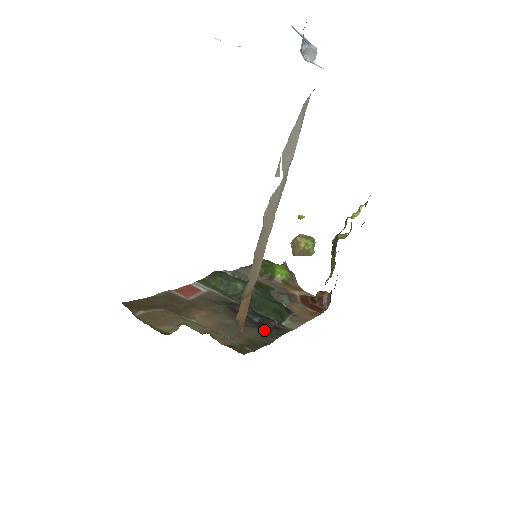
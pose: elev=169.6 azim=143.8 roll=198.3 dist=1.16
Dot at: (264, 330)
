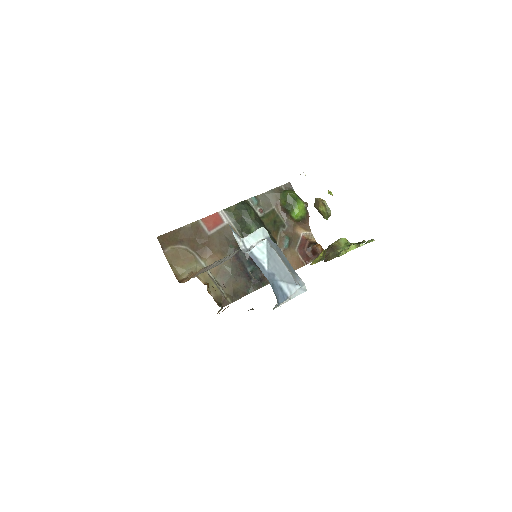
Dot at: (250, 281)
